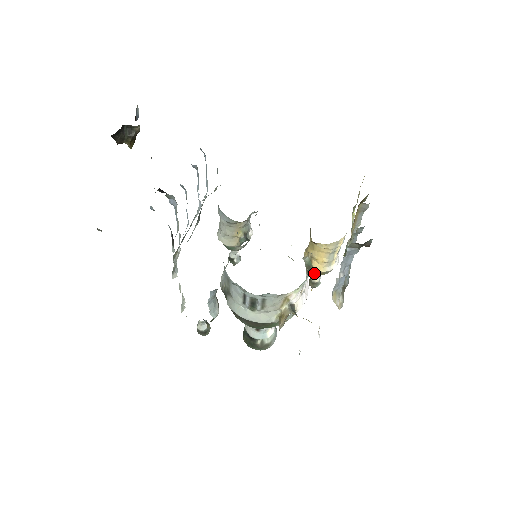
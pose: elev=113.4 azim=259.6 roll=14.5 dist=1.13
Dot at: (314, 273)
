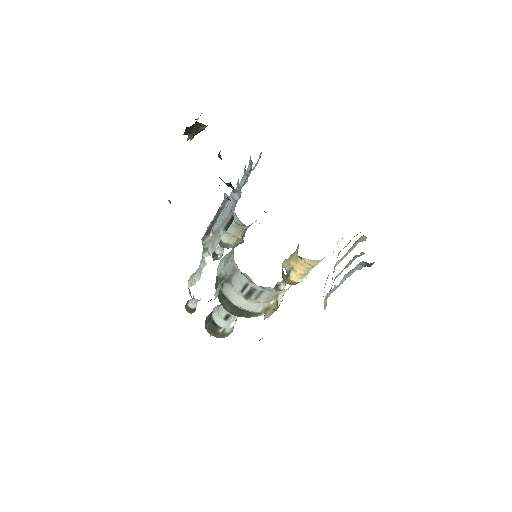
Dot at: (287, 281)
